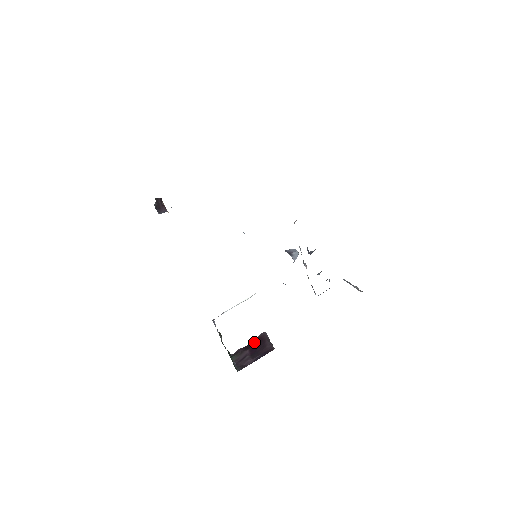
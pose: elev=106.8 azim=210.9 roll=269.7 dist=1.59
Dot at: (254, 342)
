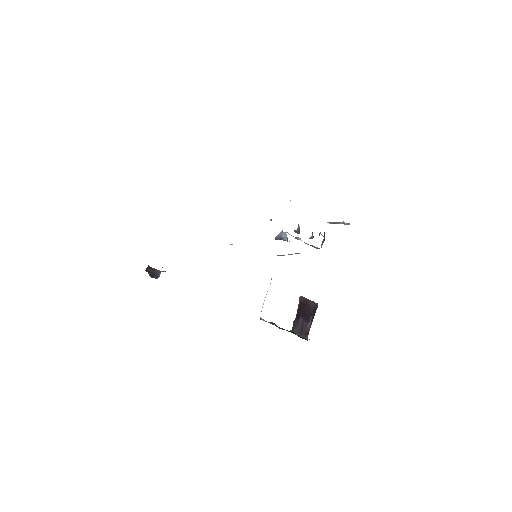
Dot at: (299, 309)
